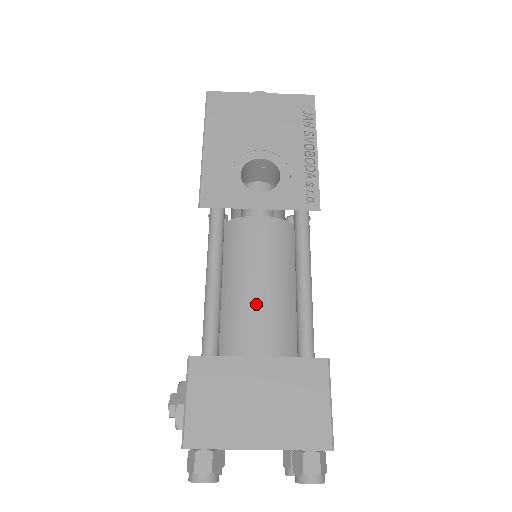
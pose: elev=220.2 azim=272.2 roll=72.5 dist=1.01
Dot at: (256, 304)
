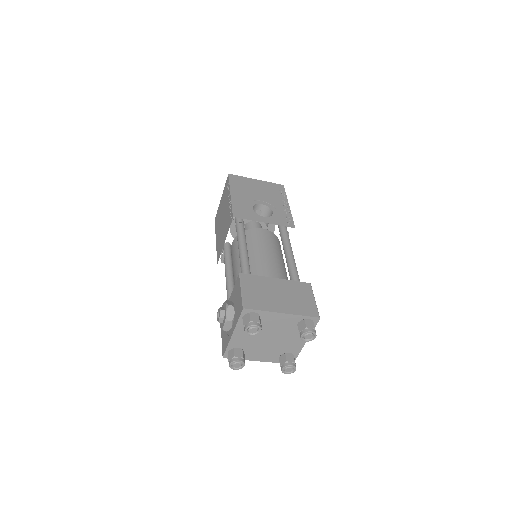
Dot at: (268, 262)
